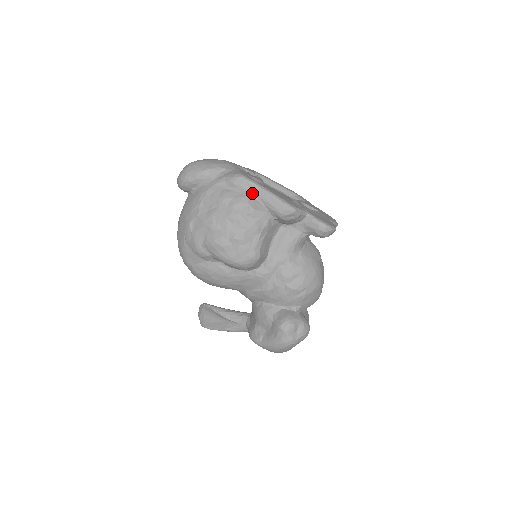
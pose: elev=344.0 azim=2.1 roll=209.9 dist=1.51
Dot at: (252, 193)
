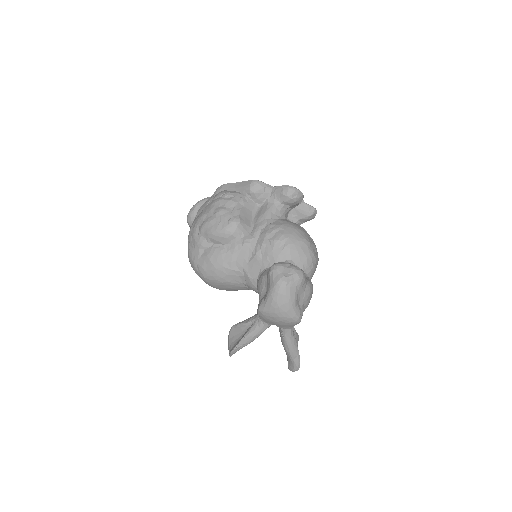
Dot at: (229, 189)
